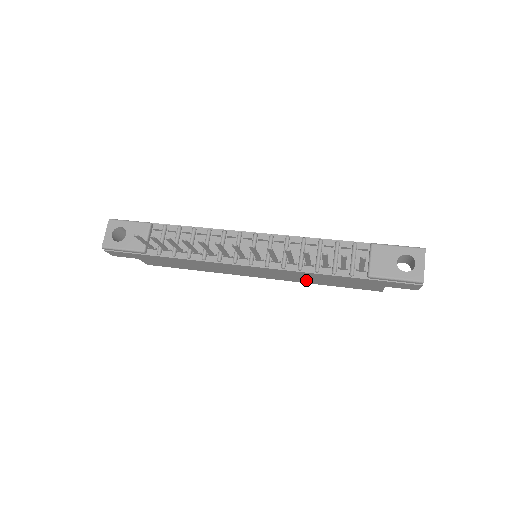
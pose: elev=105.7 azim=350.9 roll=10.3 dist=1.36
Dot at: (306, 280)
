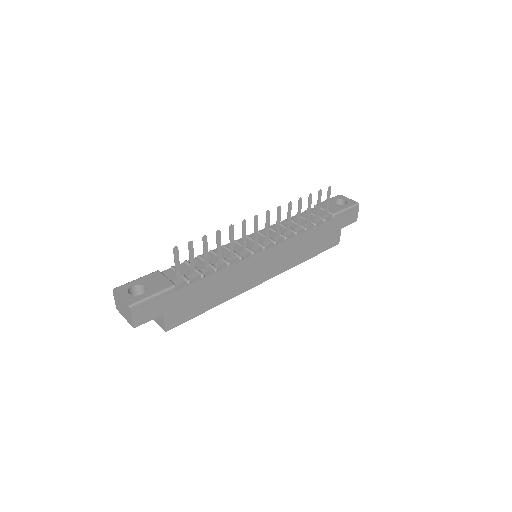
Dot at: (298, 257)
